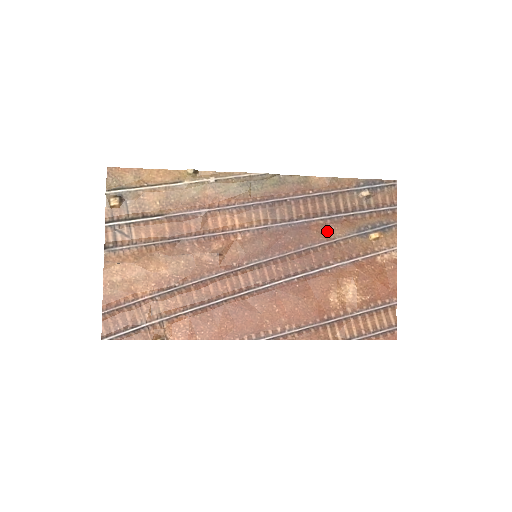
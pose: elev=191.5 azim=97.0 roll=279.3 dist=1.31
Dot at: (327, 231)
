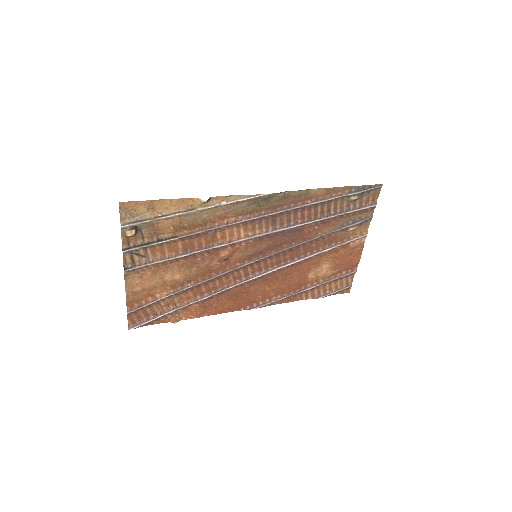
Dot at: (316, 230)
